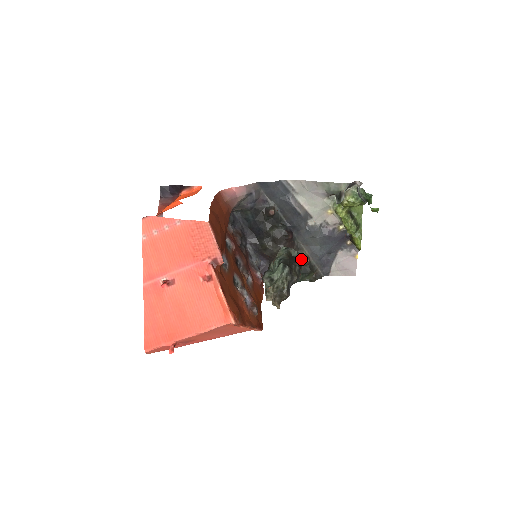
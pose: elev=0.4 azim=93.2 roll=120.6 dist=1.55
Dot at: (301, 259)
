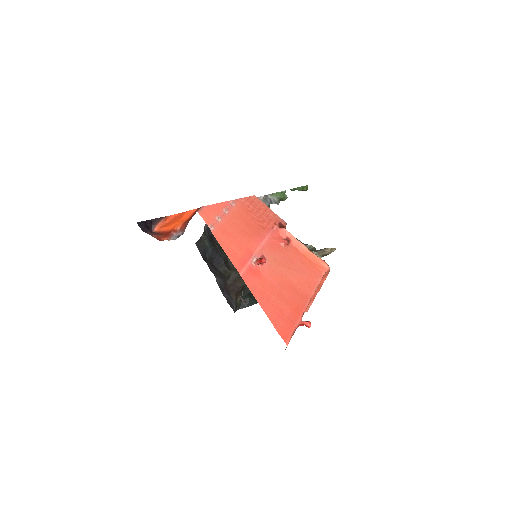
Dot at: occluded
